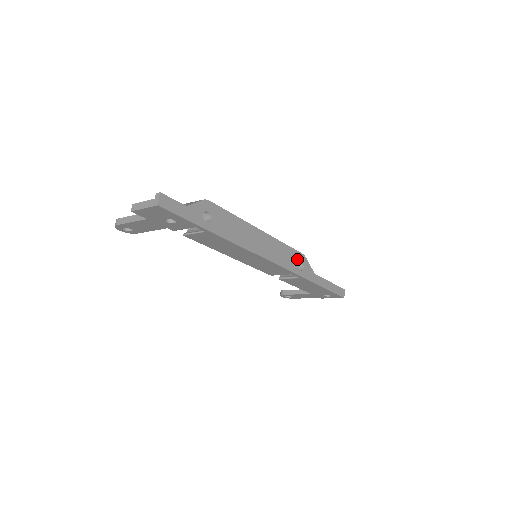
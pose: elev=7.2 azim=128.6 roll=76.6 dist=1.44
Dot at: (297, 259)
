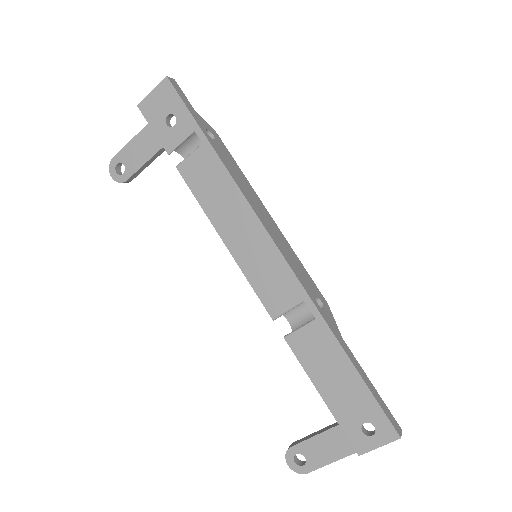
Dot at: (315, 291)
